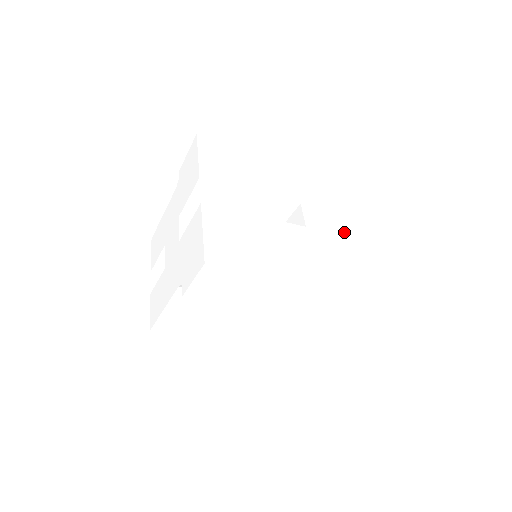
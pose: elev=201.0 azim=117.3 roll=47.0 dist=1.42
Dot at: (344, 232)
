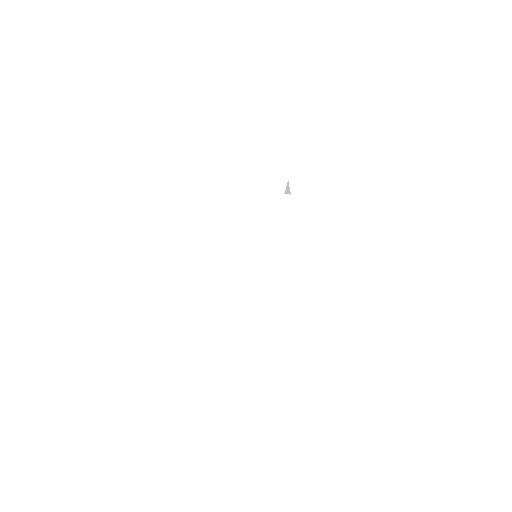
Dot at: (344, 201)
